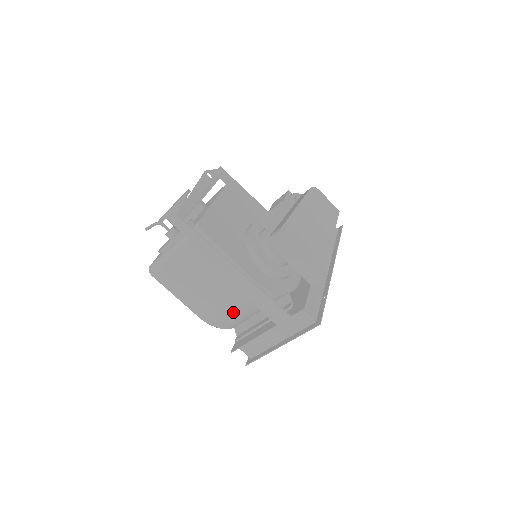
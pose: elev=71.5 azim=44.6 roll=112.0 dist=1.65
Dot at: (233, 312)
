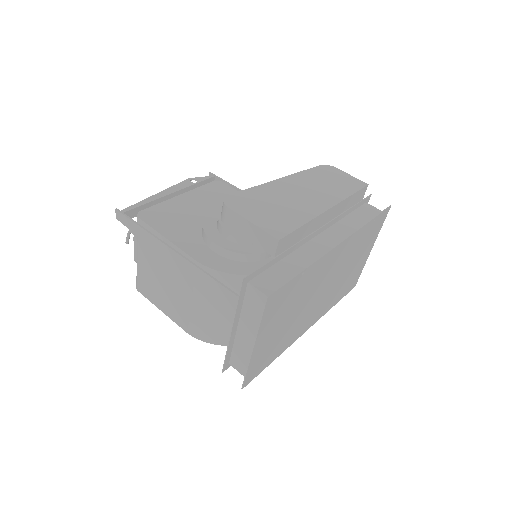
Dot at: (206, 315)
